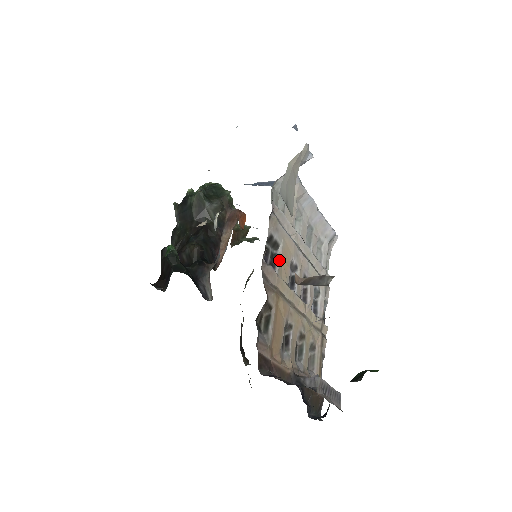
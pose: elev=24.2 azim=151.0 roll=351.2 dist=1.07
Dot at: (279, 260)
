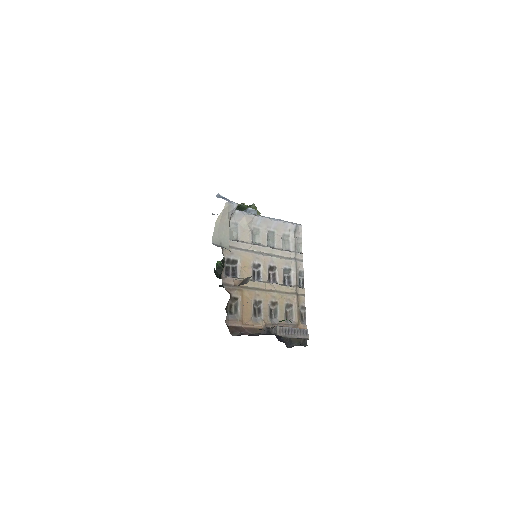
Dot at: (239, 269)
